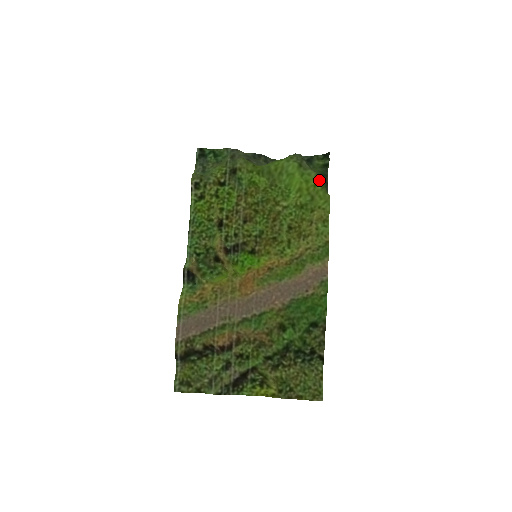
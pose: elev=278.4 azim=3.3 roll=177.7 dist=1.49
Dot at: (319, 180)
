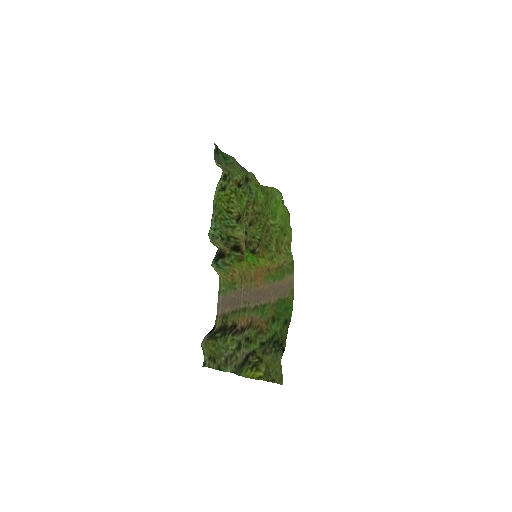
Dot at: (289, 214)
